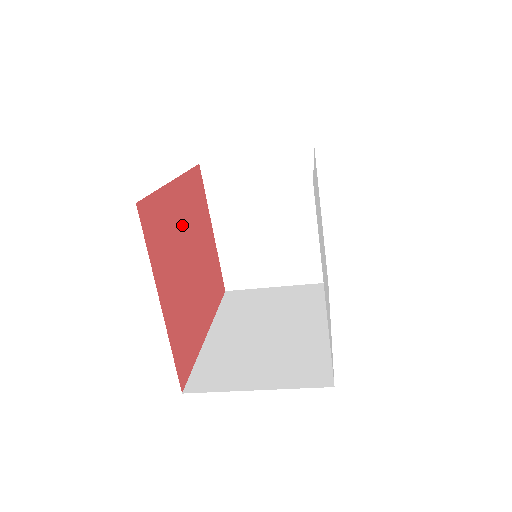
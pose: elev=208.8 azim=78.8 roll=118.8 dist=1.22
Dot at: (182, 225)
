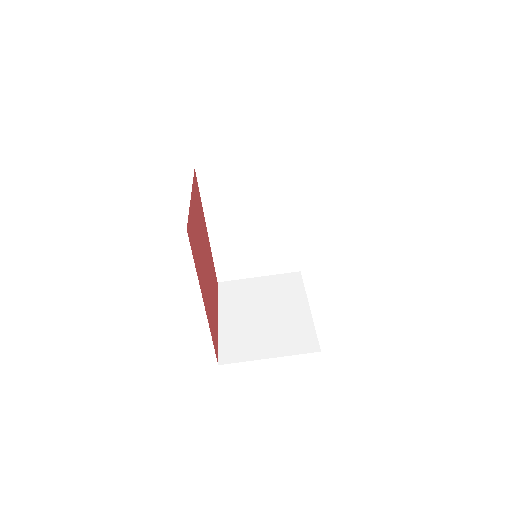
Dot at: (205, 243)
